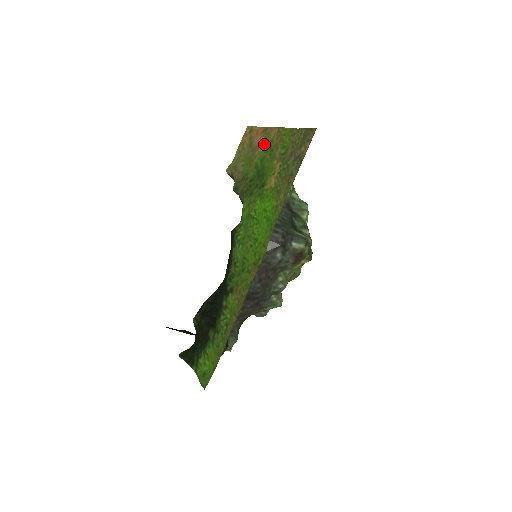
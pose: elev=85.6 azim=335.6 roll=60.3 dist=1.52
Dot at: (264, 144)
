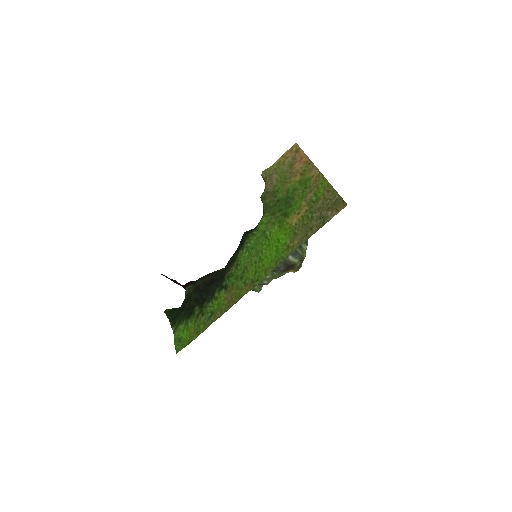
Dot at: (302, 176)
